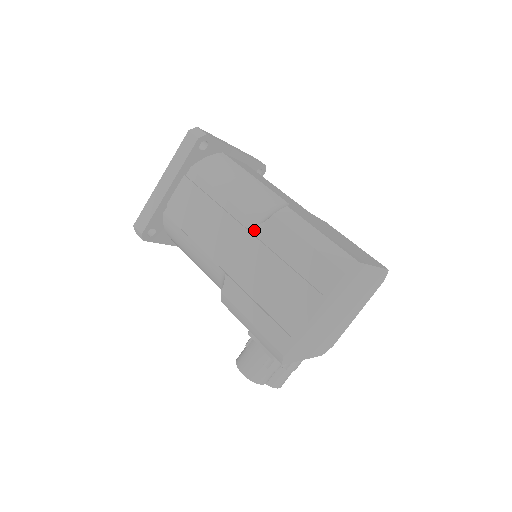
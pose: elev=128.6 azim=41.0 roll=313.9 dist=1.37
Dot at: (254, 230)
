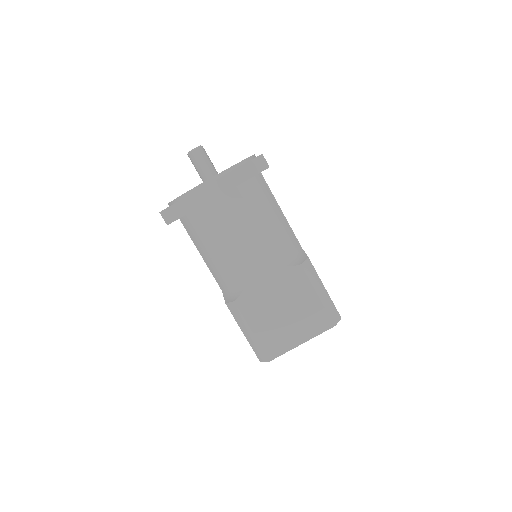
Dot at: occluded
